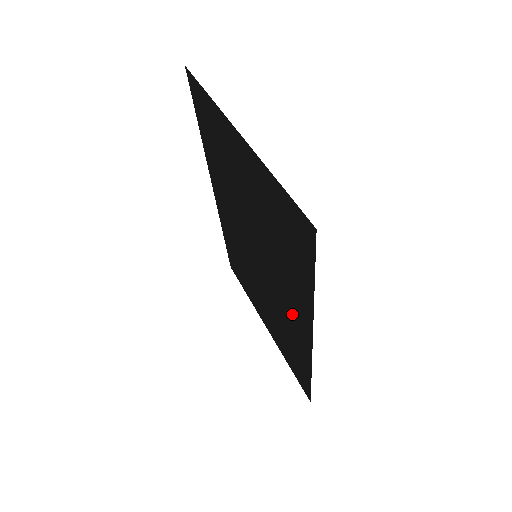
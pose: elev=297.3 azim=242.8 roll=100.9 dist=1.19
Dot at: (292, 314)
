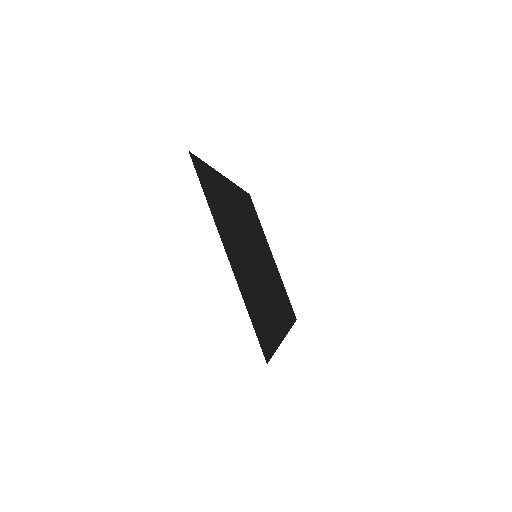
Dot at: (276, 309)
